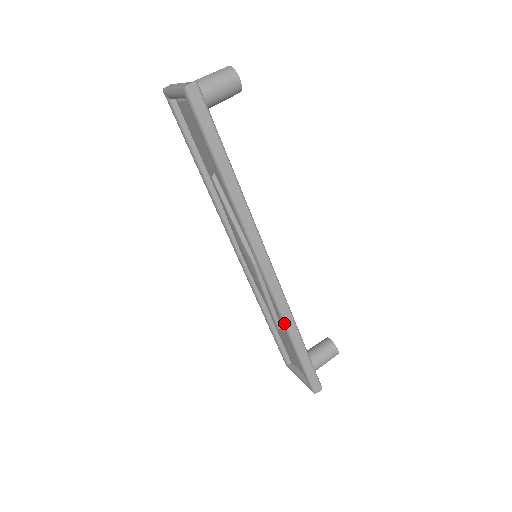
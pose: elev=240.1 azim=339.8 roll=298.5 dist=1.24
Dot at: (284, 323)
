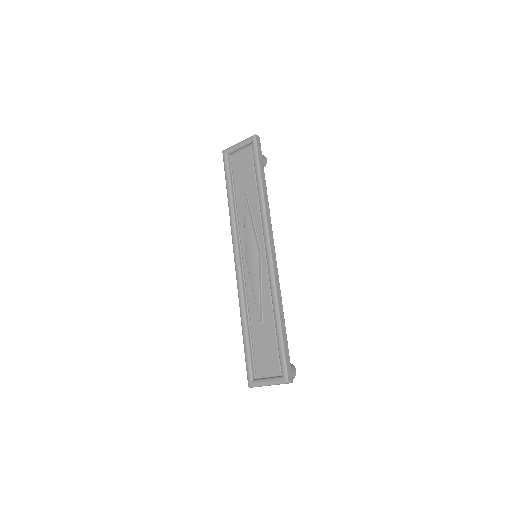
Dot at: (276, 298)
